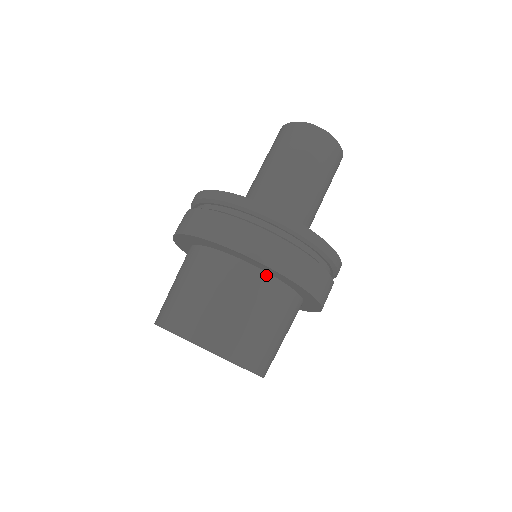
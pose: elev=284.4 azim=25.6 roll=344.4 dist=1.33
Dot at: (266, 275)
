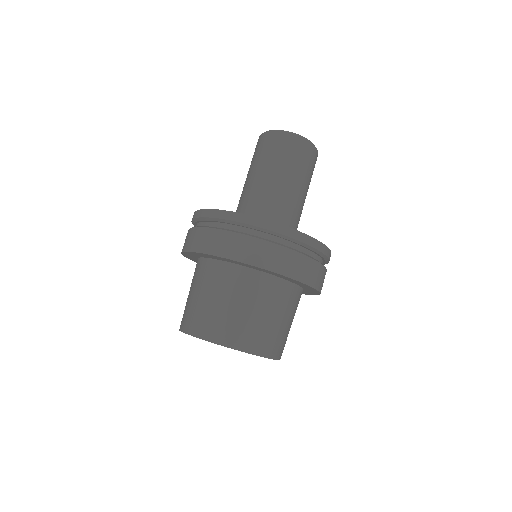
Dot at: (239, 267)
